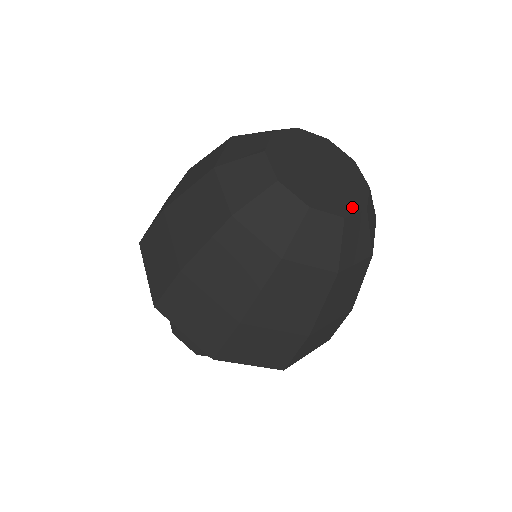
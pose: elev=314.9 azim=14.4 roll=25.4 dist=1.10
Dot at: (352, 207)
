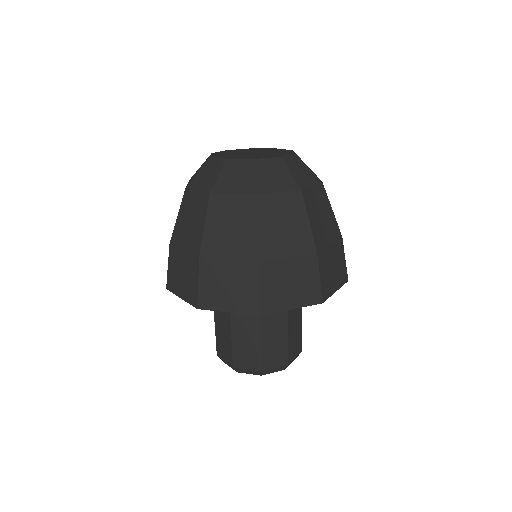
Dot at: (267, 157)
